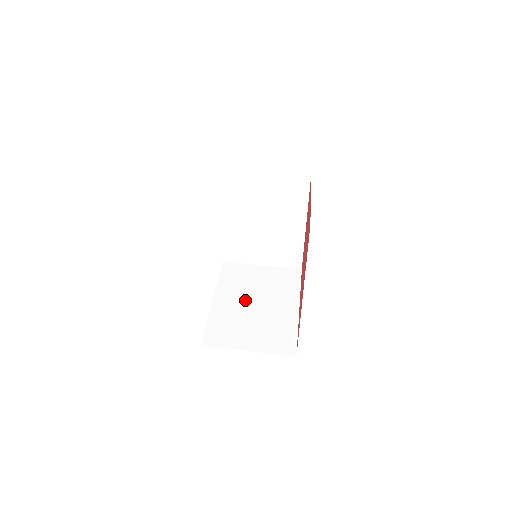
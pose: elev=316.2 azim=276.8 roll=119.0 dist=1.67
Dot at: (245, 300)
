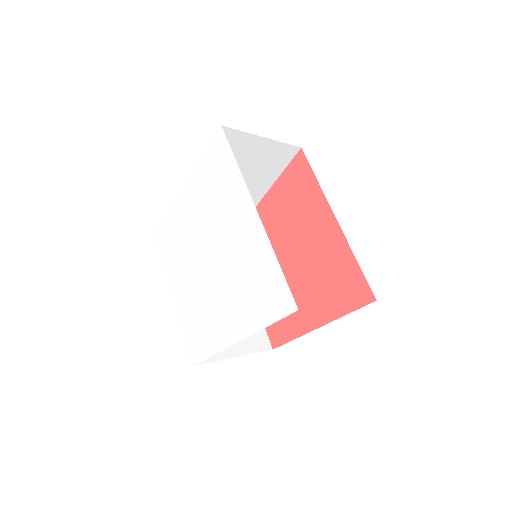
Dot at: occluded
